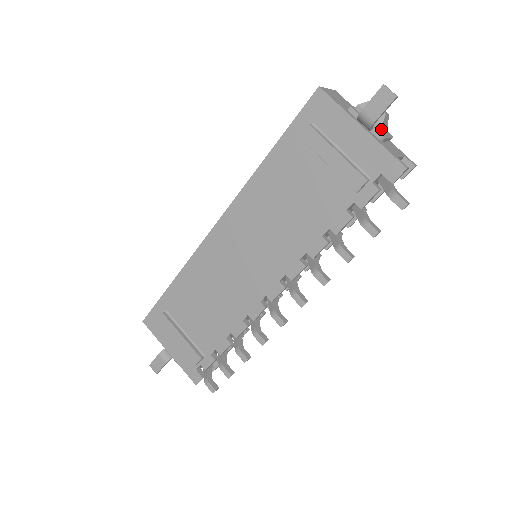
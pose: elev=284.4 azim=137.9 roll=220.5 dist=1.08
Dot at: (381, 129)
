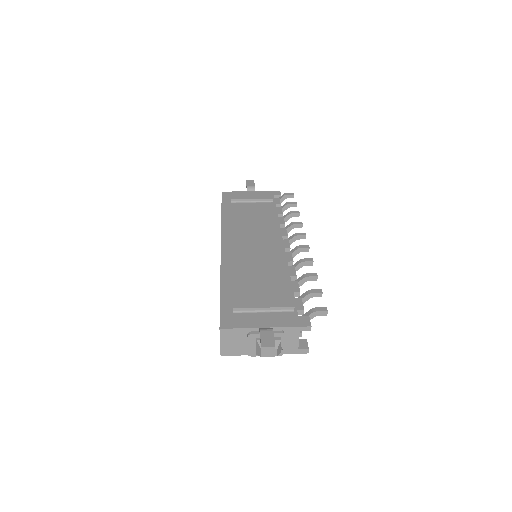
Dot at: occluded
